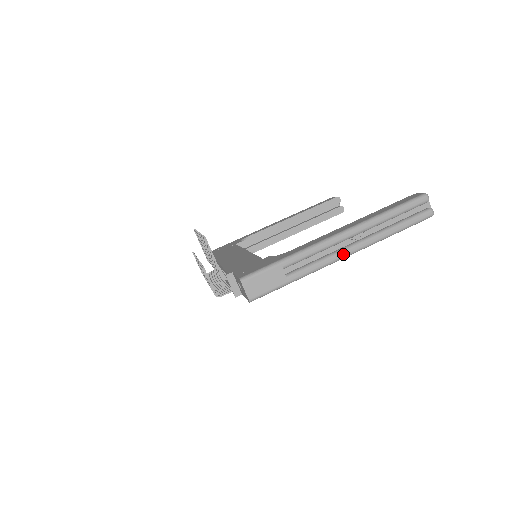
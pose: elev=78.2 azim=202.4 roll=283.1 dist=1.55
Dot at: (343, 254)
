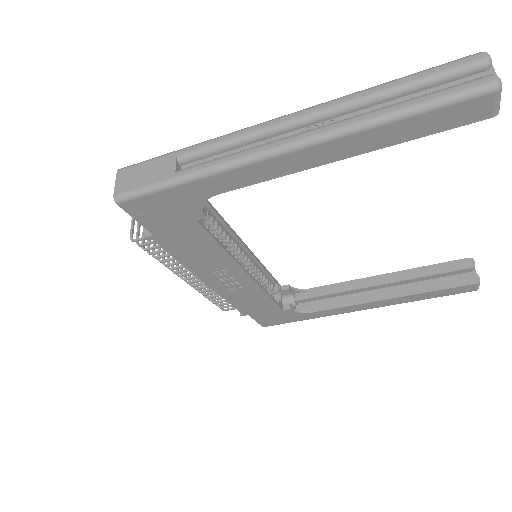
Dot at: (277, 144)
